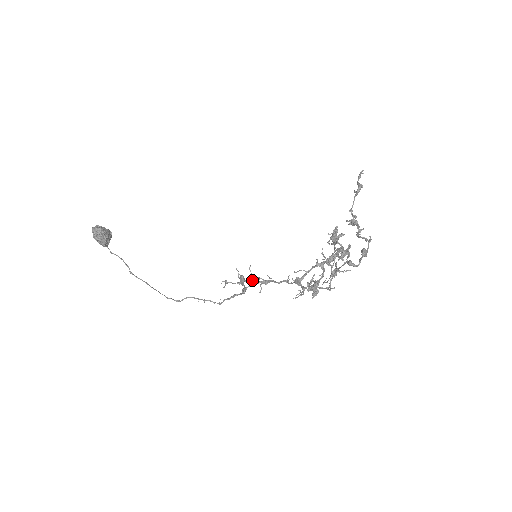
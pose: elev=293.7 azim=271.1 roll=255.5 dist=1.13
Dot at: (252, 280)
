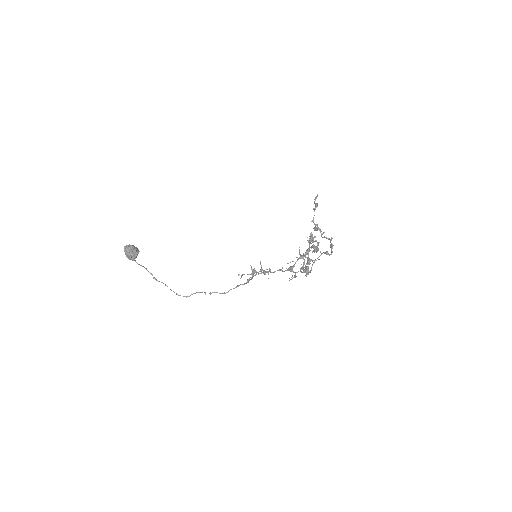
Dot at: occluded
